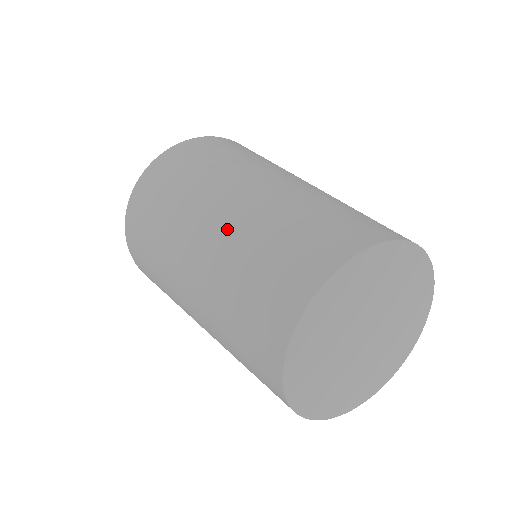
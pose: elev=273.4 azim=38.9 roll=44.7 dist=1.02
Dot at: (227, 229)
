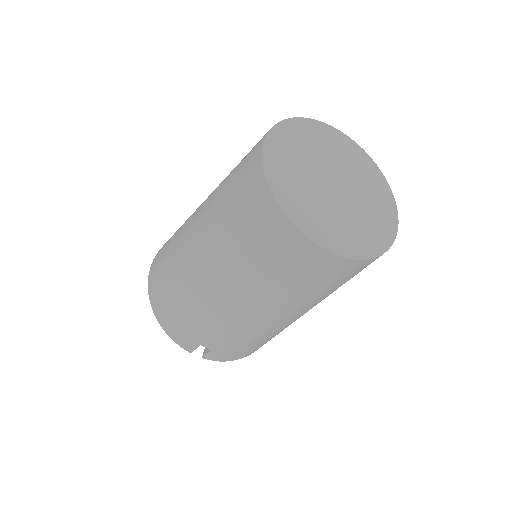
Dot at: (208, 202)
